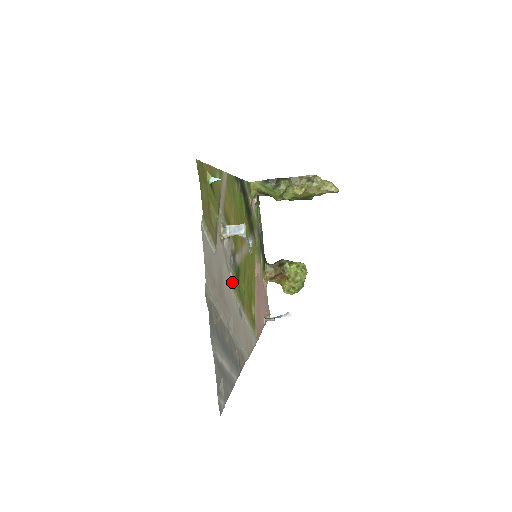
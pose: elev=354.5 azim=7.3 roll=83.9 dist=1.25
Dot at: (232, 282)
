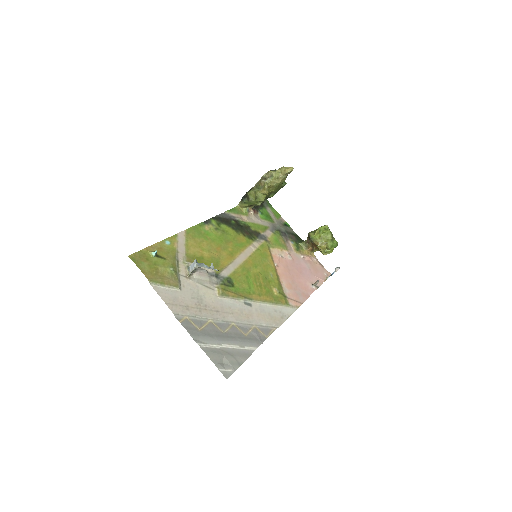
Dot at: (219, 293)
